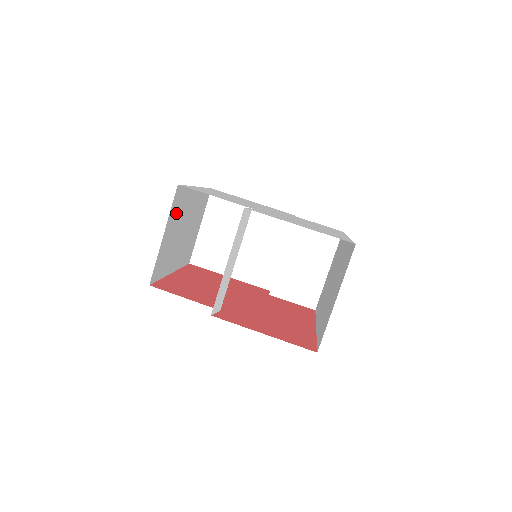
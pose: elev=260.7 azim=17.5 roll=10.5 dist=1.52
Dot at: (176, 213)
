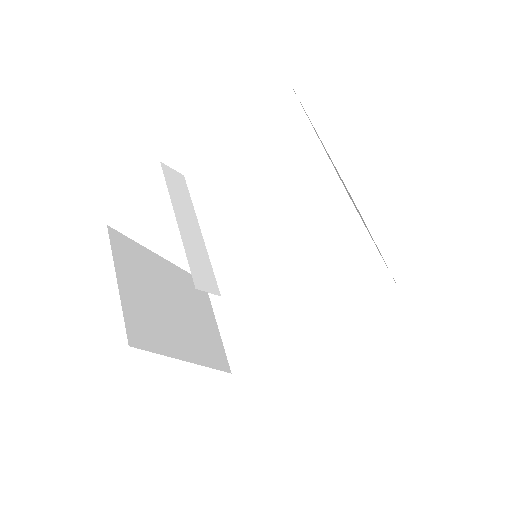
Dot at: (132, 266)
